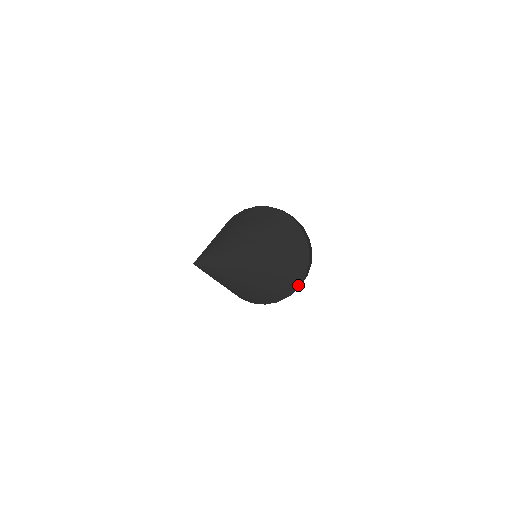
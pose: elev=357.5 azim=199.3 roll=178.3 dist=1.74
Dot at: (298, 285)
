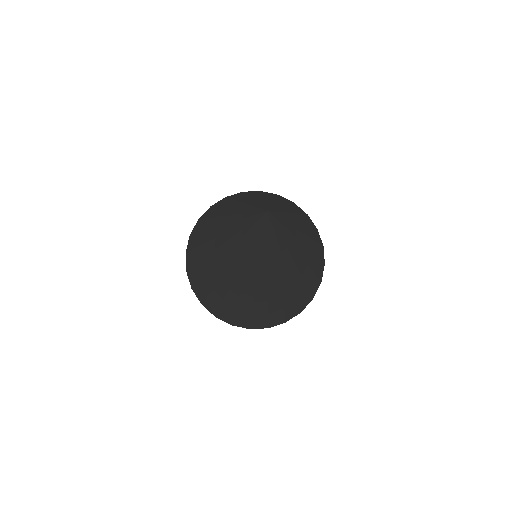
Dot at: (323, 259)
